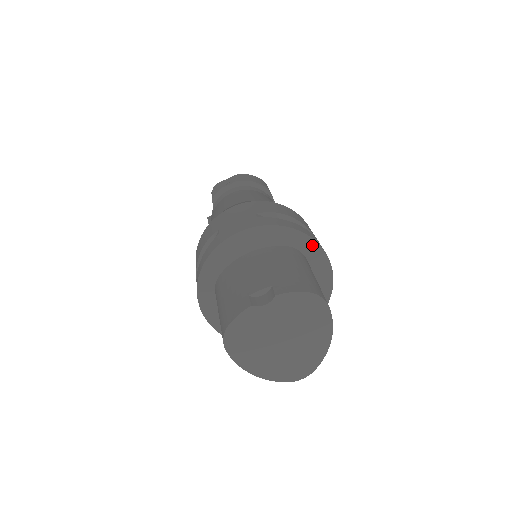
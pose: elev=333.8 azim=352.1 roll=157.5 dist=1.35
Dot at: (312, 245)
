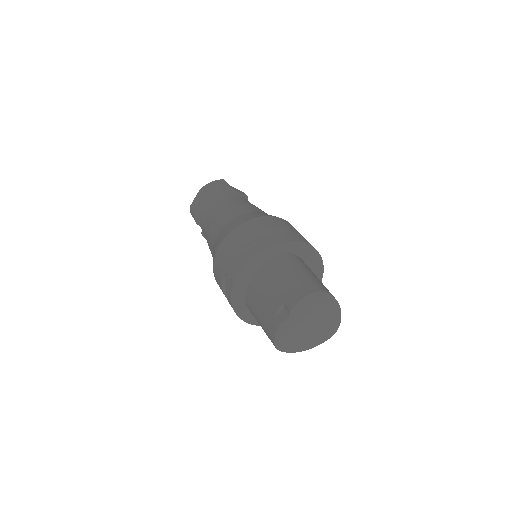
Dot at: (290, 244)
